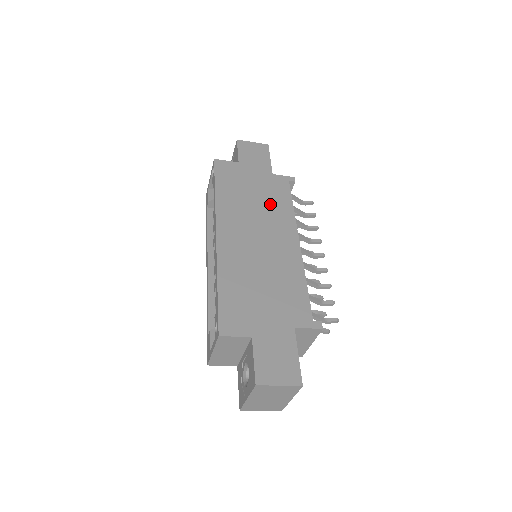
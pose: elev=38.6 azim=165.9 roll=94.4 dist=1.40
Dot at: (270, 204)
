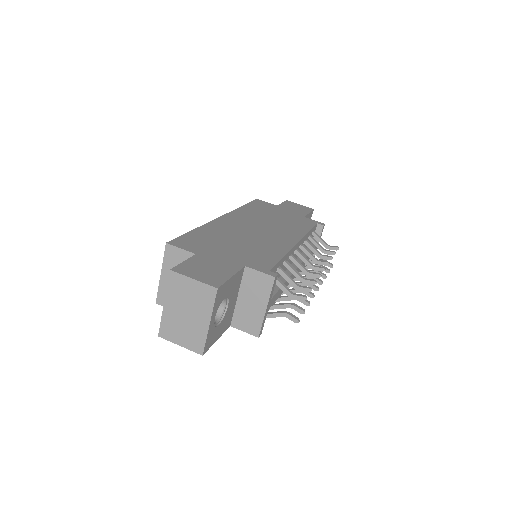
Dot at: (287, 224)
